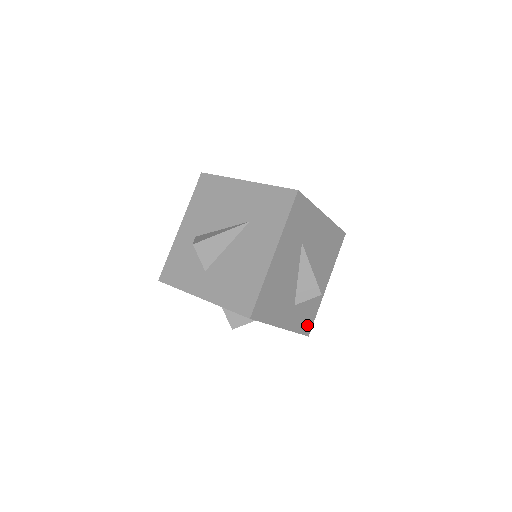
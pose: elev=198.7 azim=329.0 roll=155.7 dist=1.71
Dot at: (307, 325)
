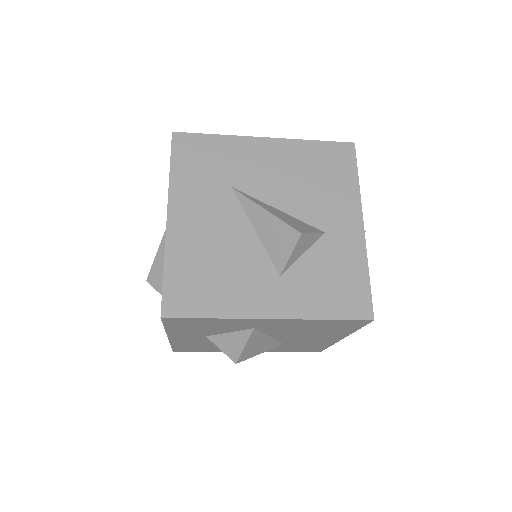
Dot at: (352, 301)
